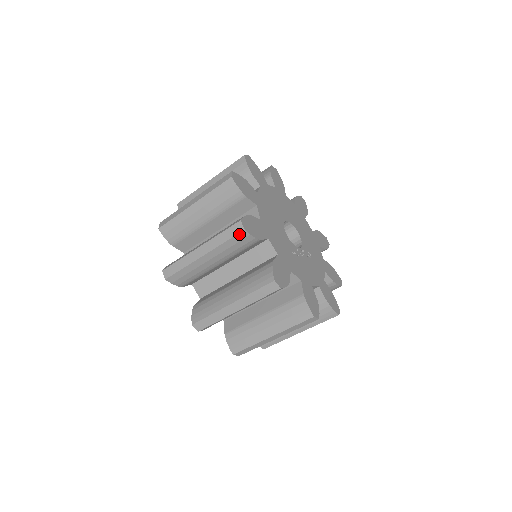
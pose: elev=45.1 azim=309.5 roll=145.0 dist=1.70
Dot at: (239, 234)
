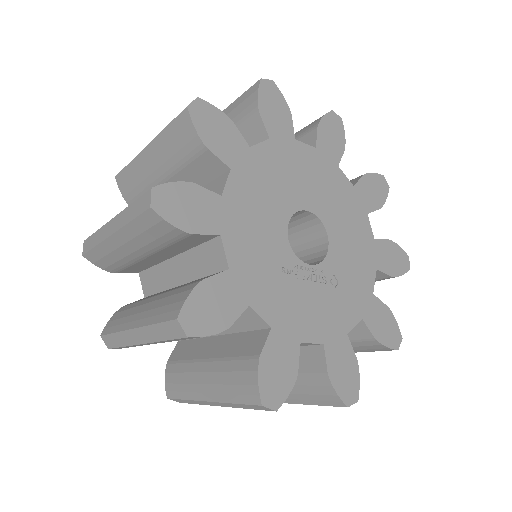
Dot at: (146, 213)
